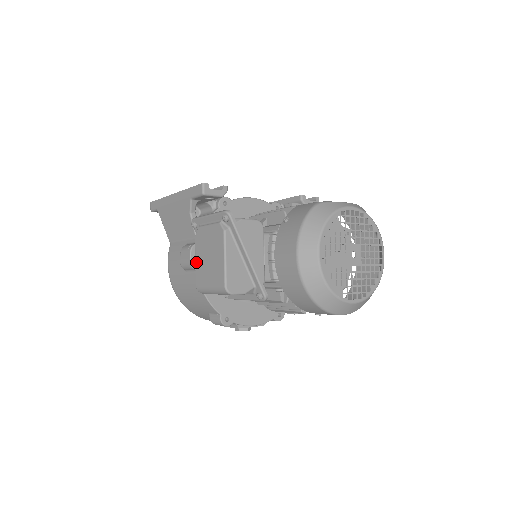
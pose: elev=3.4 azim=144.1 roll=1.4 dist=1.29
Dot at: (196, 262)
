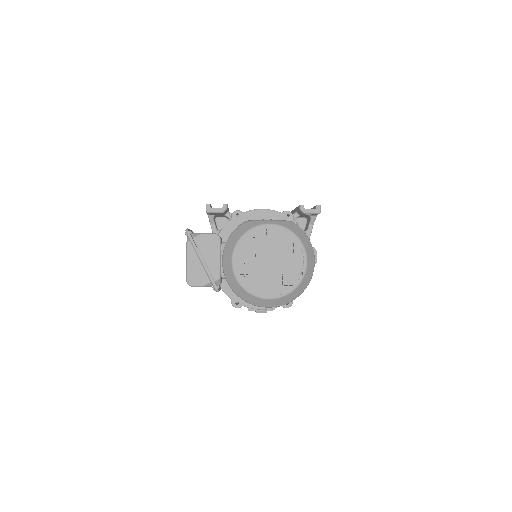
Dot at: occluded
